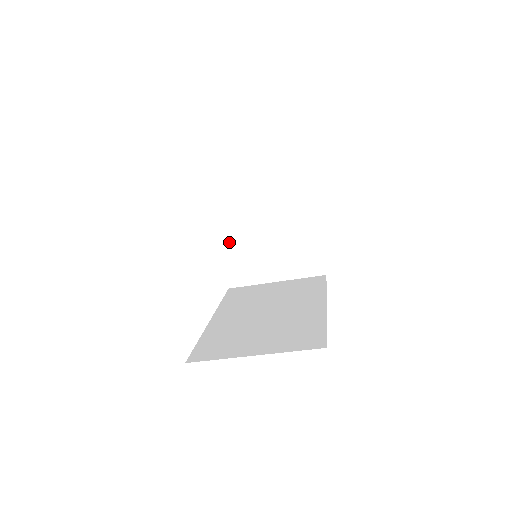
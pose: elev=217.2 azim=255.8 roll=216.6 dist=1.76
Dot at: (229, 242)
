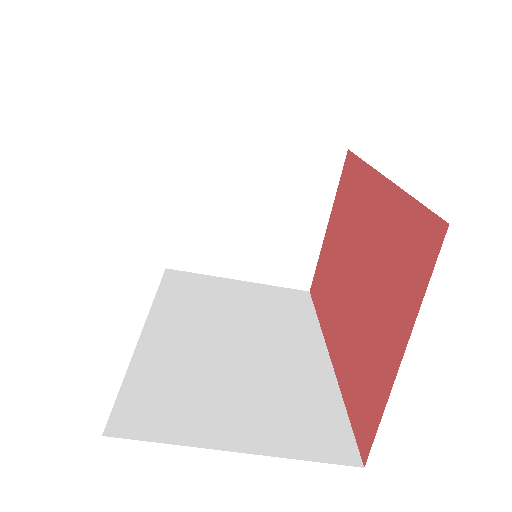
Dot at: (192, 203)
